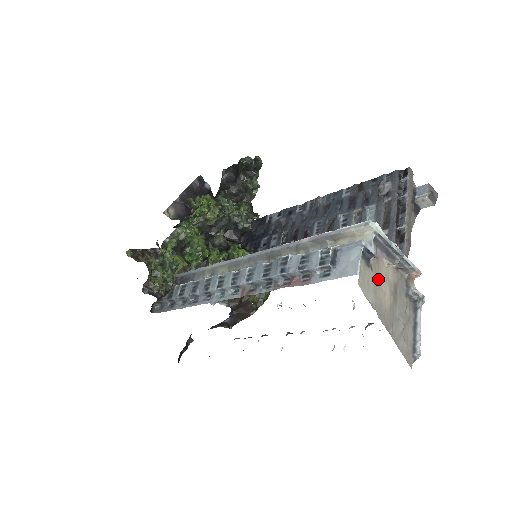
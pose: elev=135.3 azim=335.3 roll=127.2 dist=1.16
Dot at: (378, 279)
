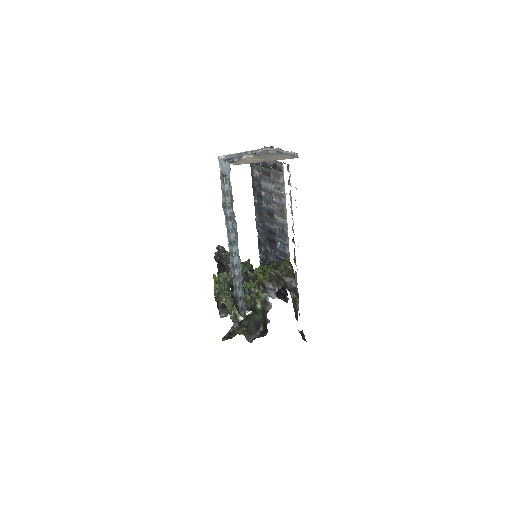
Dot at: (247, 161)
